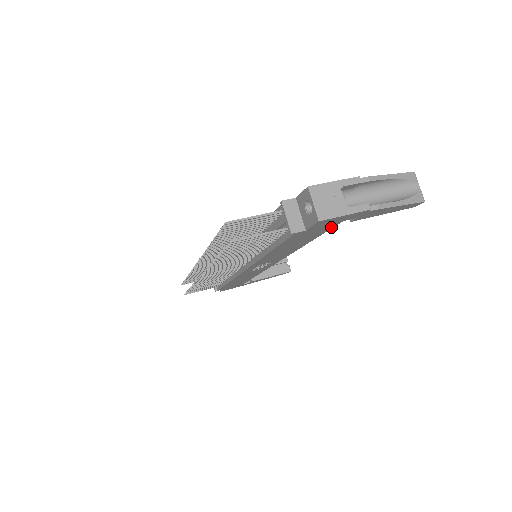
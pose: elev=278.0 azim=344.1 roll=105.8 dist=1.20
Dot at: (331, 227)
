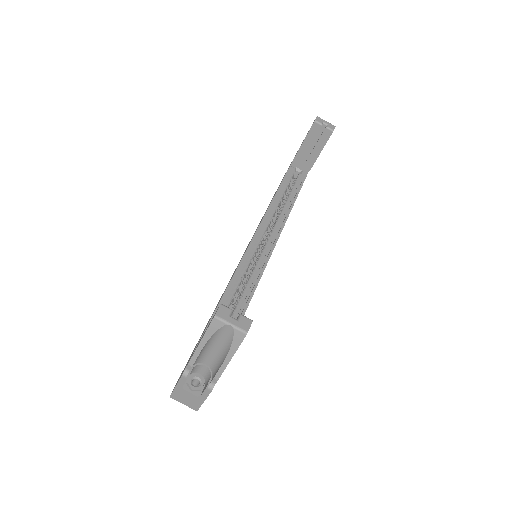
Dot at: occluded
